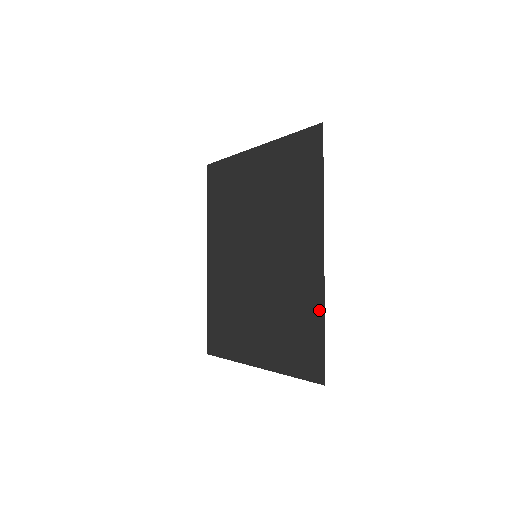
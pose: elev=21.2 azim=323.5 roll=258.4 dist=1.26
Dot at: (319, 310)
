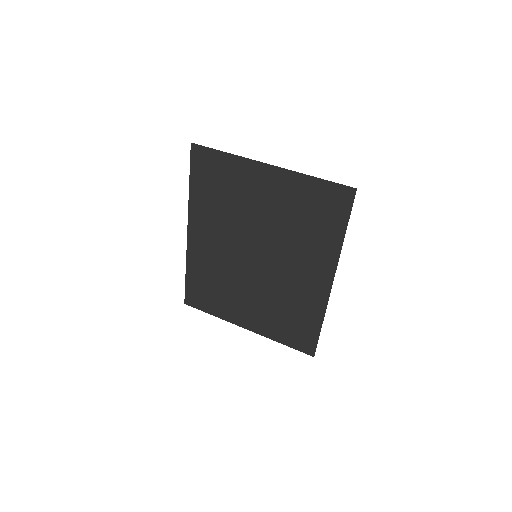
Dot at: (319, 316)
